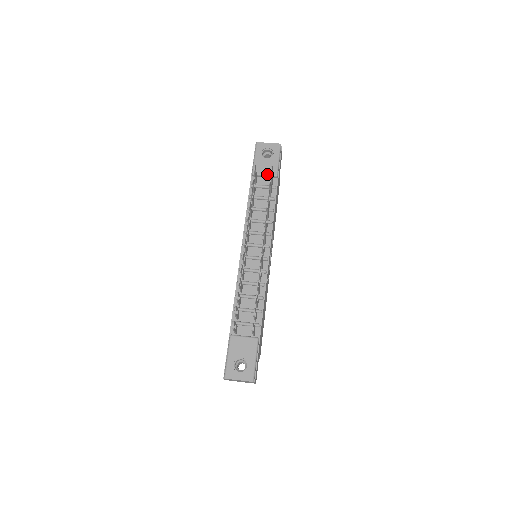
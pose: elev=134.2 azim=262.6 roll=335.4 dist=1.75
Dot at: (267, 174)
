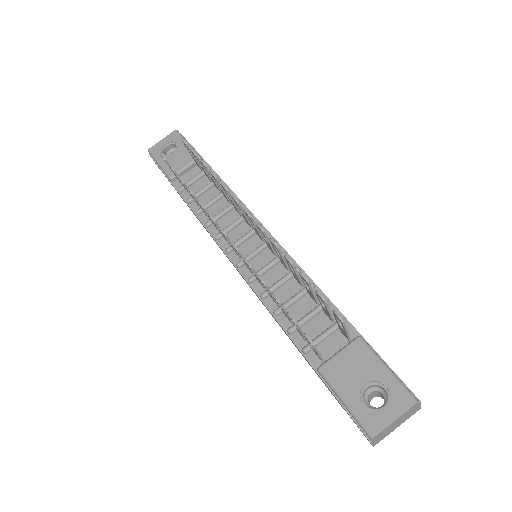
Dot at: (187, 164)
